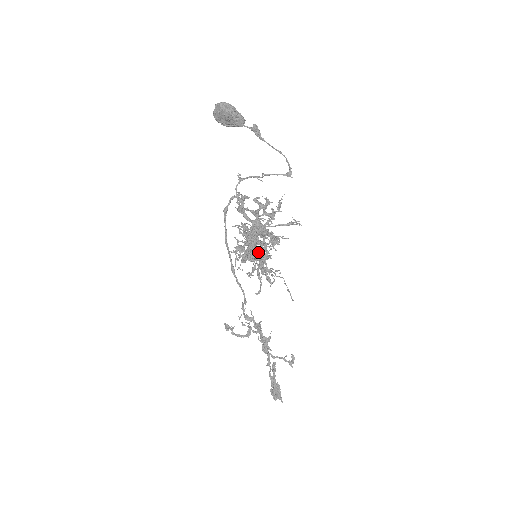
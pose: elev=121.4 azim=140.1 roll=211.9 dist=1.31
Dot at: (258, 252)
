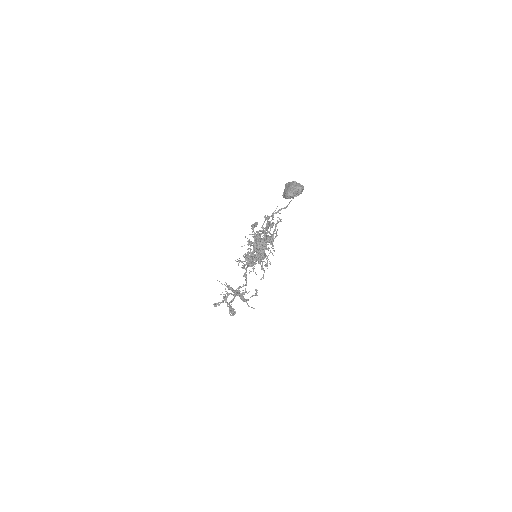
Dot at: (266, 256)
